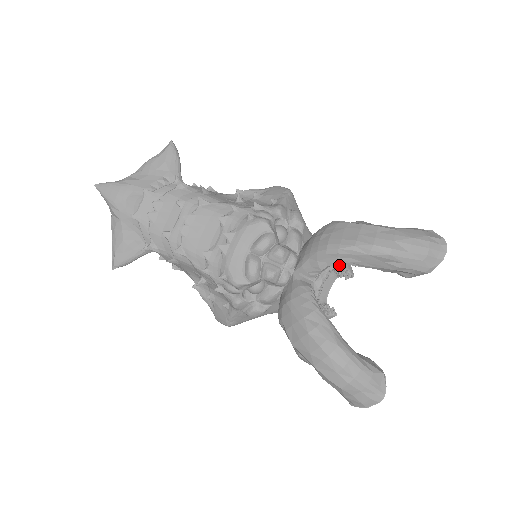
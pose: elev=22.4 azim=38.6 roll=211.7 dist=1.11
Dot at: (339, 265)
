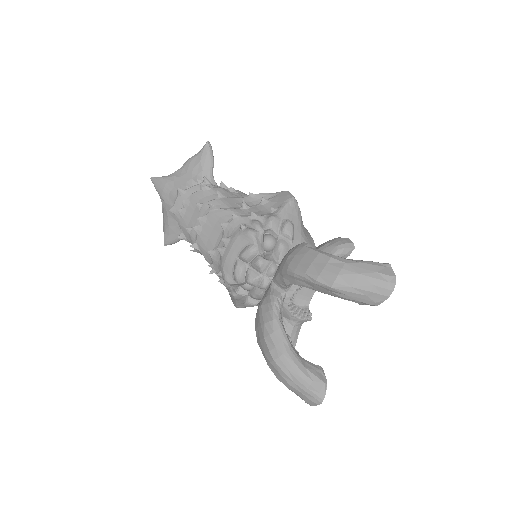
Dot at: occluded
